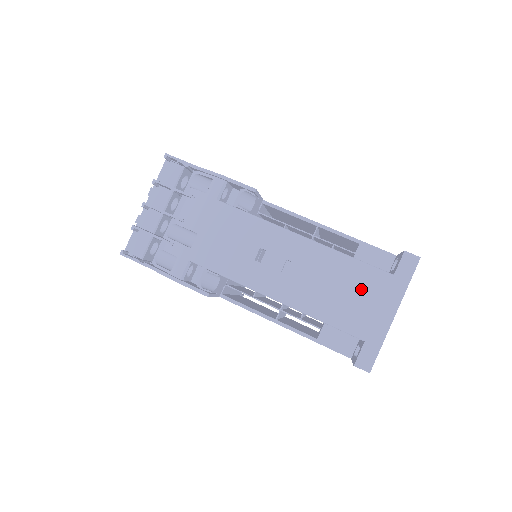
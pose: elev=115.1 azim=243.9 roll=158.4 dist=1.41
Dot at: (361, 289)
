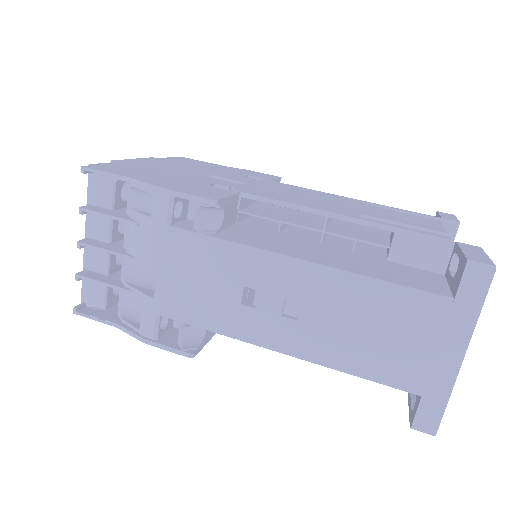
Dot at: (404, 327)
